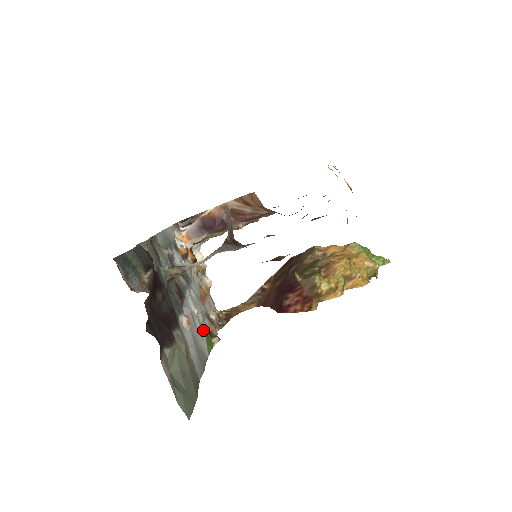
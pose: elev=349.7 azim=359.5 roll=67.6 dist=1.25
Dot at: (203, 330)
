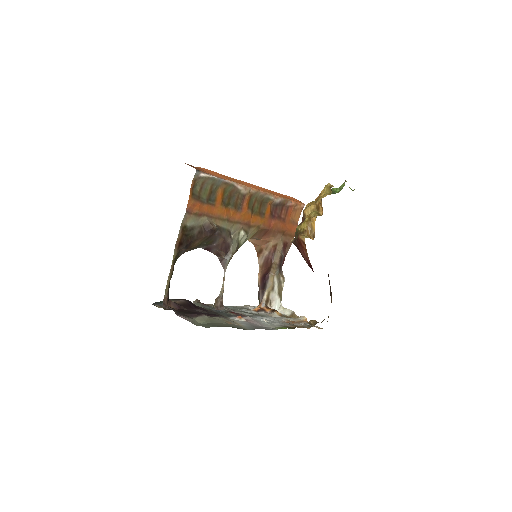
Dot at: (278, 326)
